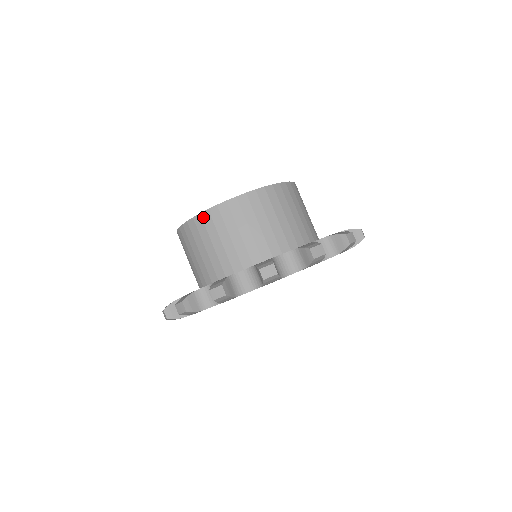
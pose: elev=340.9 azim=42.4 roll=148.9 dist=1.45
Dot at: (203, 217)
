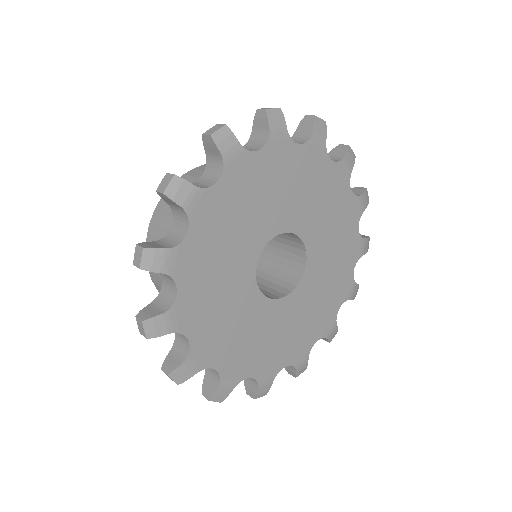
Dot at: (158, 210)
